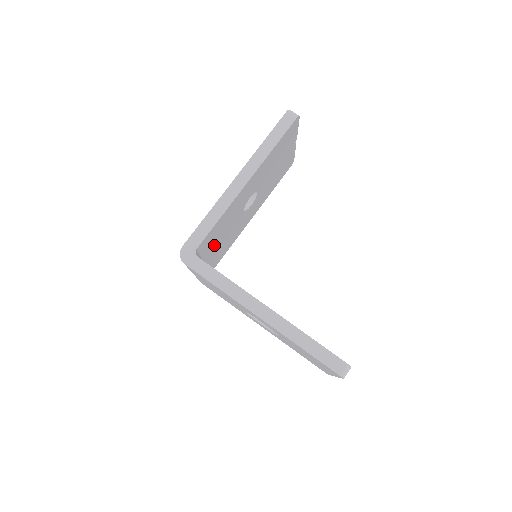
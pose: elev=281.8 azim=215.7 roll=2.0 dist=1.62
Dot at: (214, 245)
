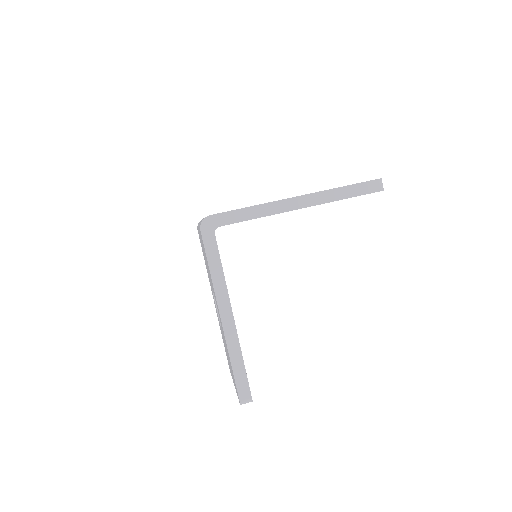
Dot at: occluded
